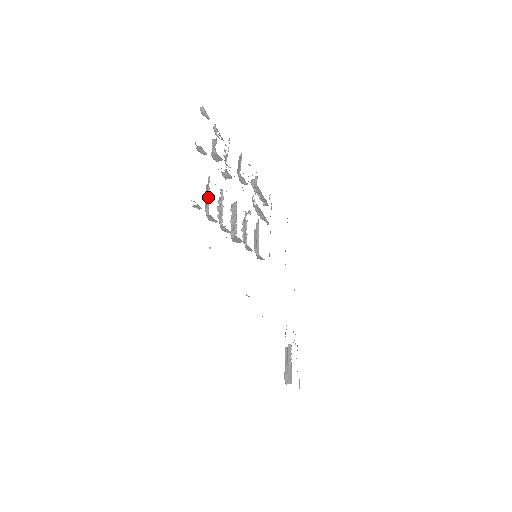
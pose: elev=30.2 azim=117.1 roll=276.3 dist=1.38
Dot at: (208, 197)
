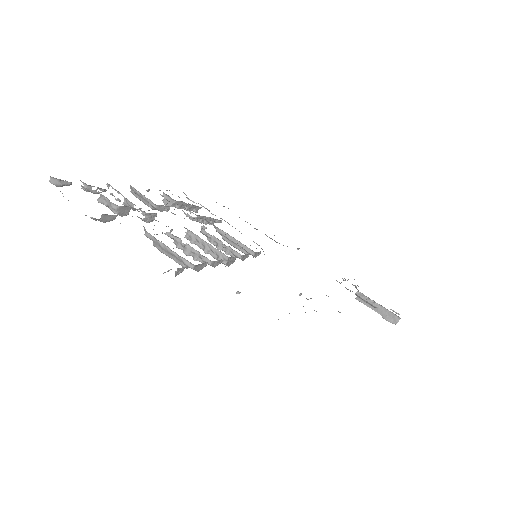
Dot at: (172, 252)
